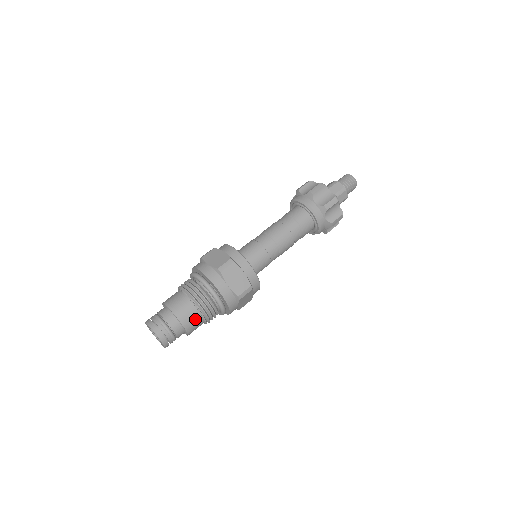
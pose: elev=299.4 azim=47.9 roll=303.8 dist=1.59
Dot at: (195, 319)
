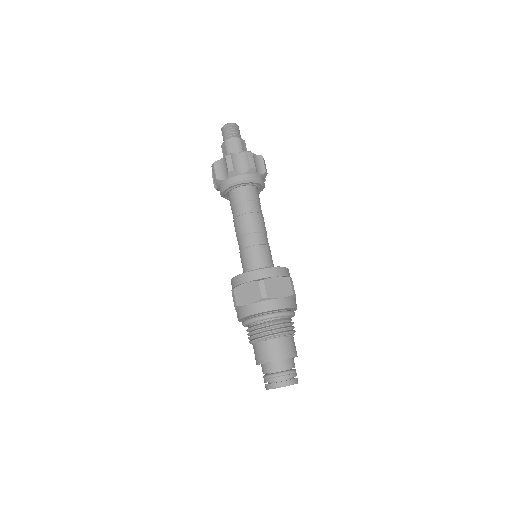
Dot at: (291, 343)
